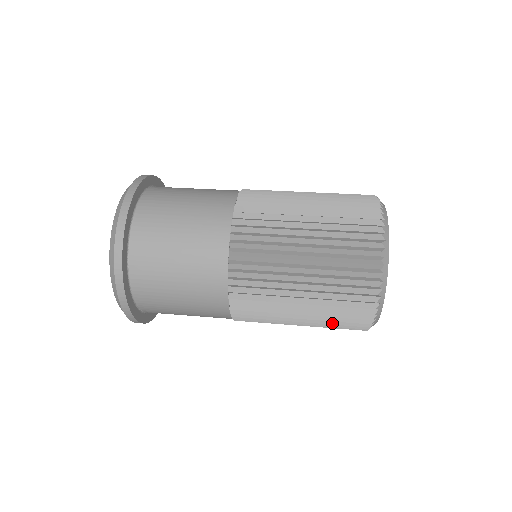
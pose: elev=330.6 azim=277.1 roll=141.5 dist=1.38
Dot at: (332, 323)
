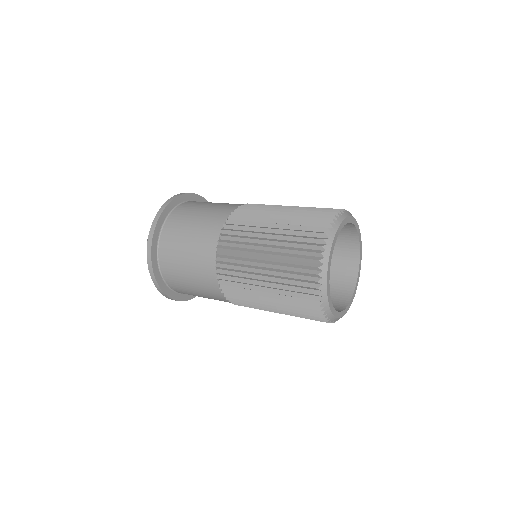
Dot at: (288, 263)
